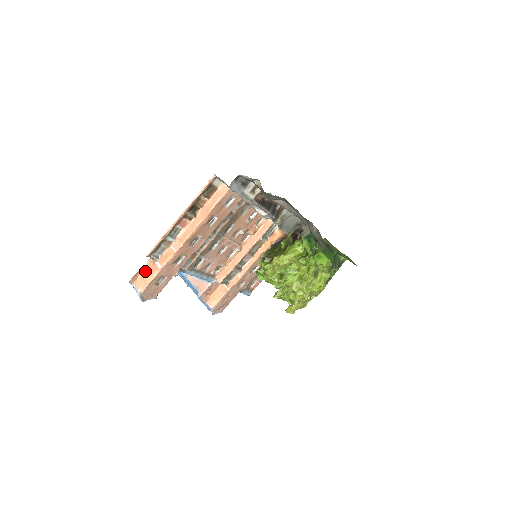
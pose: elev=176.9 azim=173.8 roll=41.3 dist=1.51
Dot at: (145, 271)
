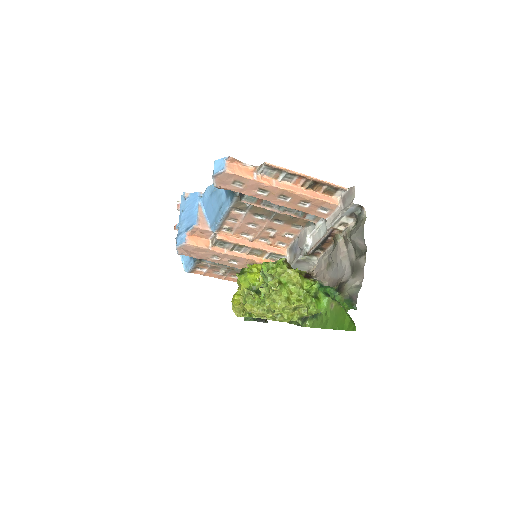
Dot at: (241, 167)
